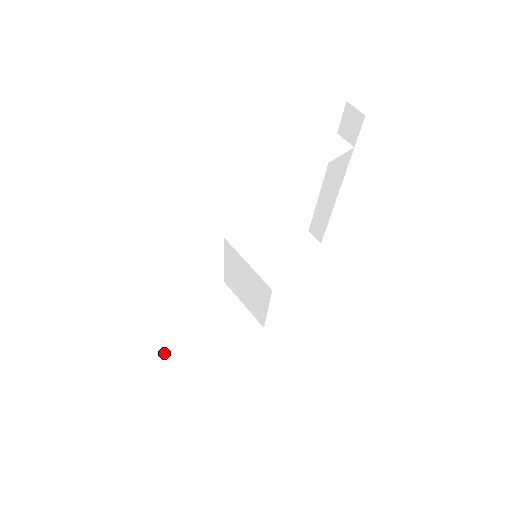
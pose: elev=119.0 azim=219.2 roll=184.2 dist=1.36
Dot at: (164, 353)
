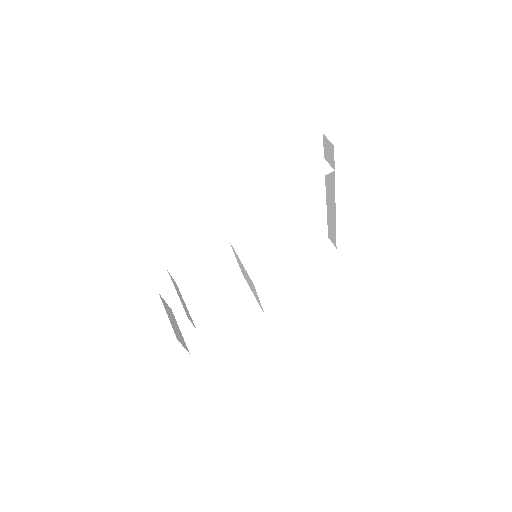
Dot at: (186, 324)
